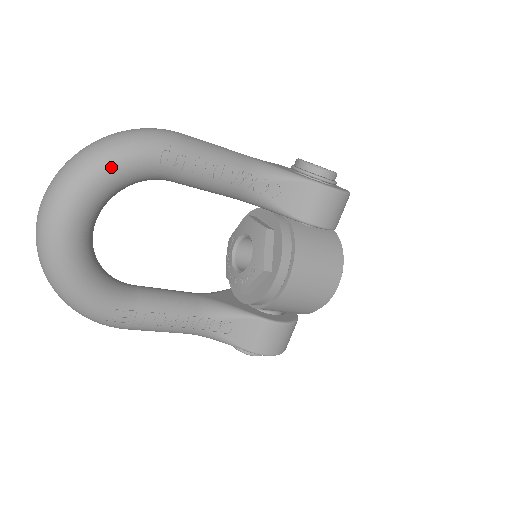
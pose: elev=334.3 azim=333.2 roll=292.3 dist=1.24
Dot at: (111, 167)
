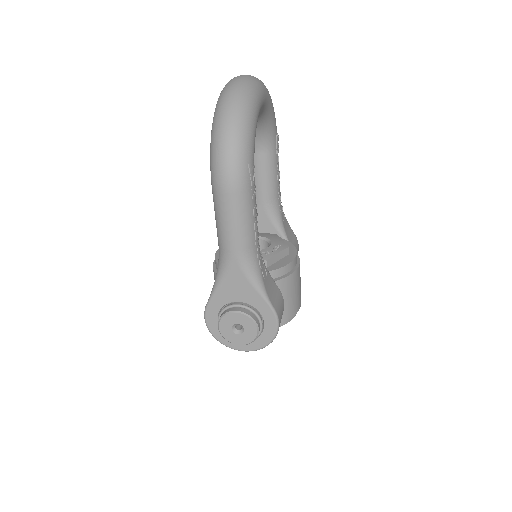
Dot at: occluded
